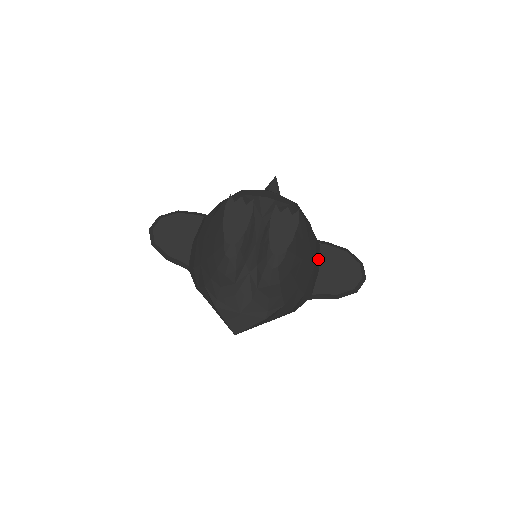
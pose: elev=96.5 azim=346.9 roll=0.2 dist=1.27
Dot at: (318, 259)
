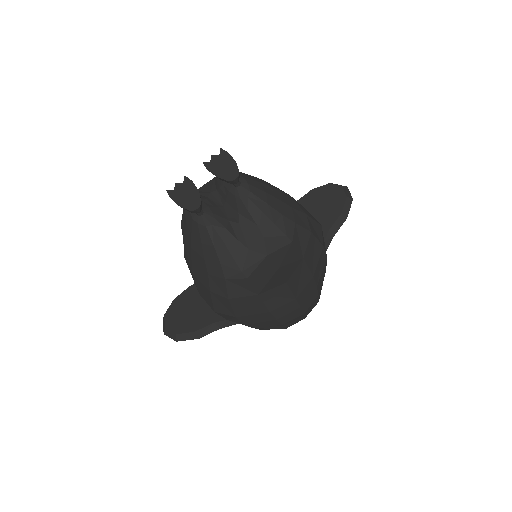
Dot at: occluded
